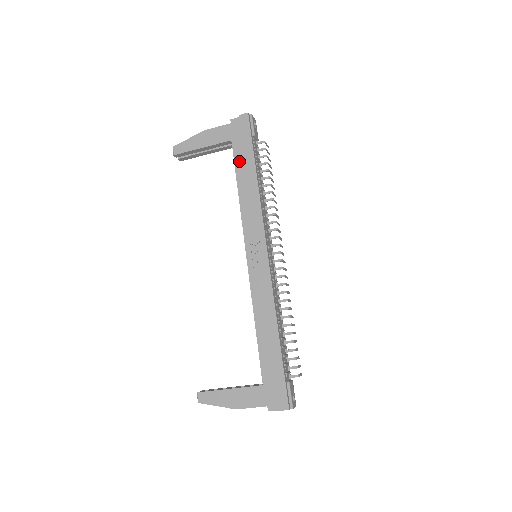
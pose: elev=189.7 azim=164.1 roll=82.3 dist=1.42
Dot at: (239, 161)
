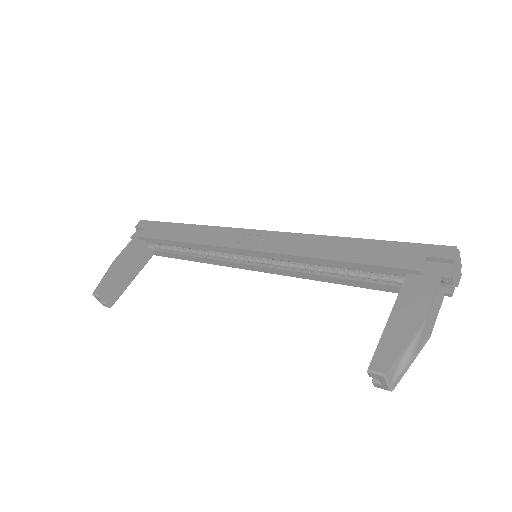
Dot at: (165, 235)
